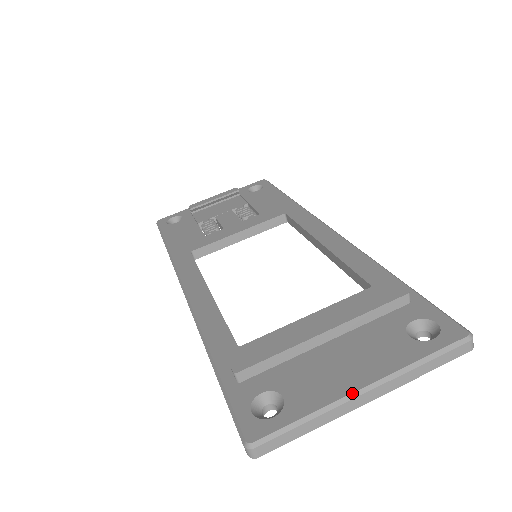
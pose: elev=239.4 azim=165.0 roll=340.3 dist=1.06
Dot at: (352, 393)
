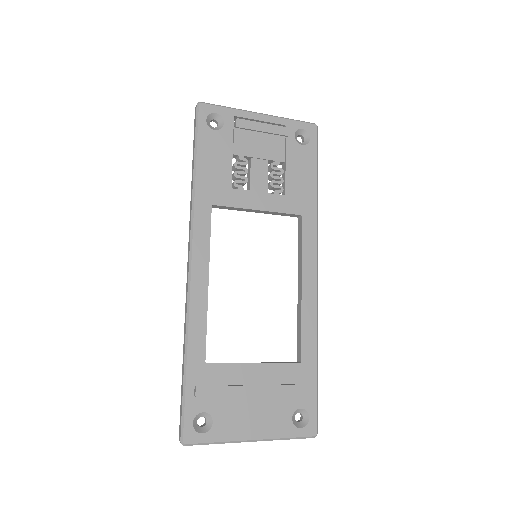
Dot at: (246, 441)
